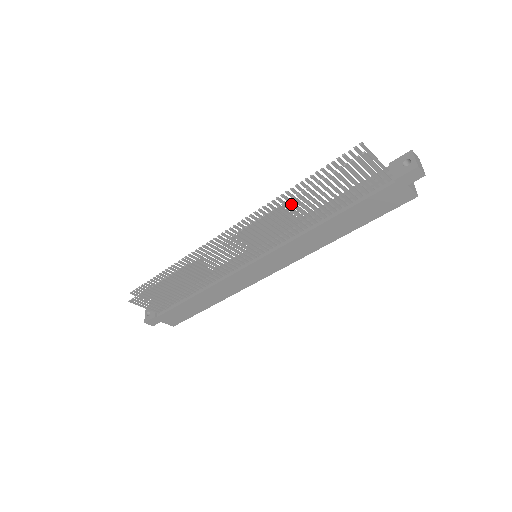
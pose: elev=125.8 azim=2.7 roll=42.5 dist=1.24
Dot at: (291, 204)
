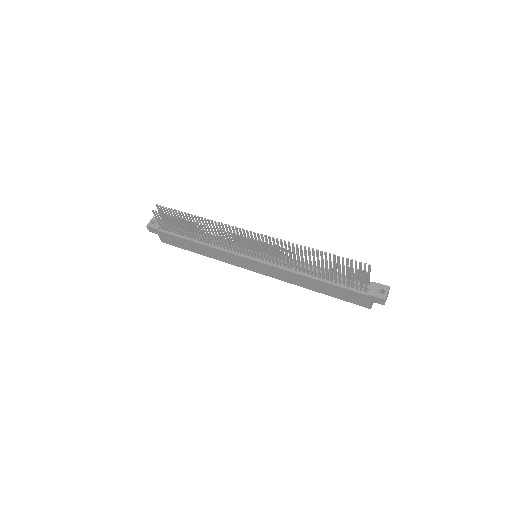
Dot at: (306, 257)
